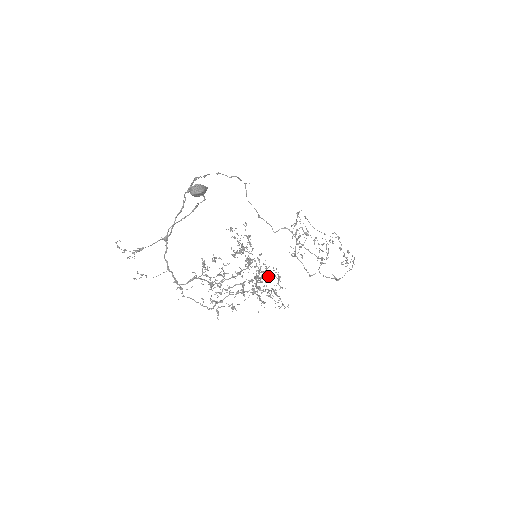
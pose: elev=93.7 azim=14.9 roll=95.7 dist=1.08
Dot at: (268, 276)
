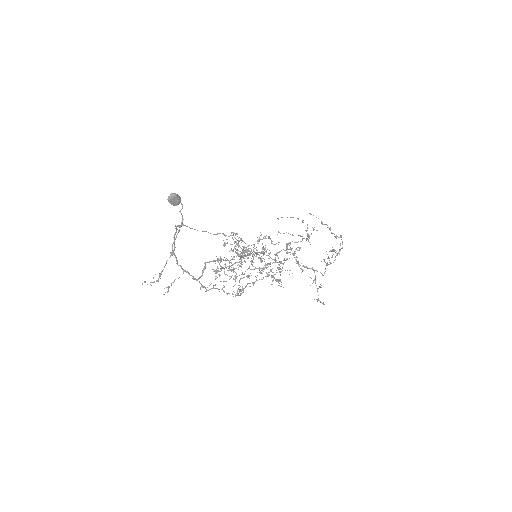
Dot at: occluded
